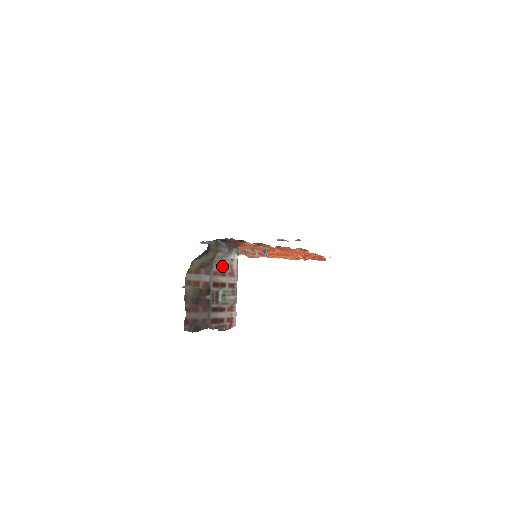
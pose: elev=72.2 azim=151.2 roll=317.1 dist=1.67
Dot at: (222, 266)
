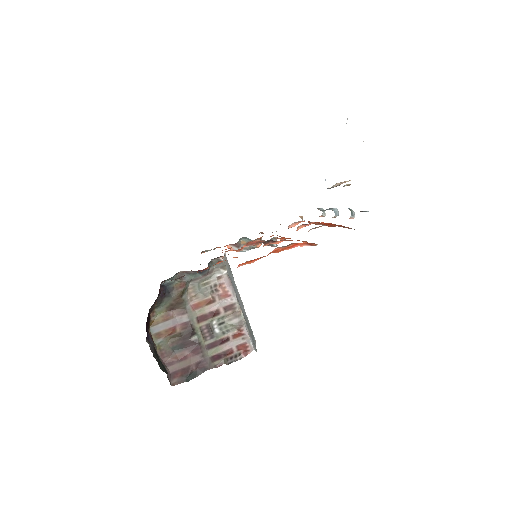
Dot at: (205, 293)
